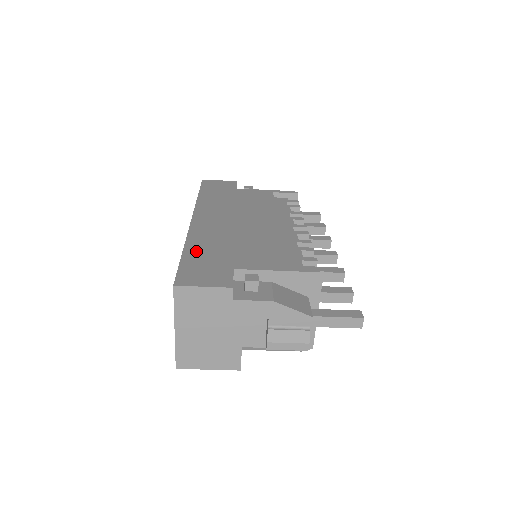
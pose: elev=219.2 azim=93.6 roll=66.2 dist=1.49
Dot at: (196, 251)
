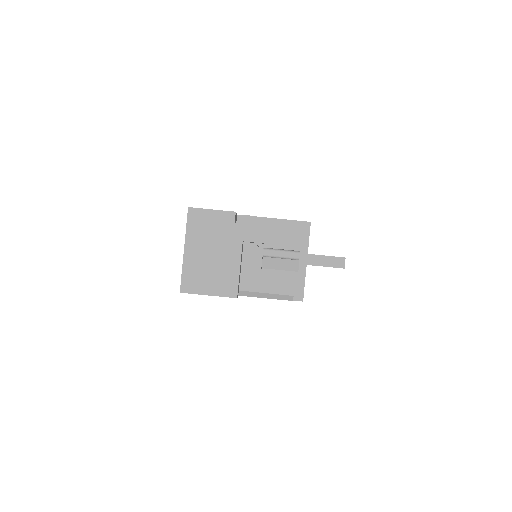
Dot at: occluded
